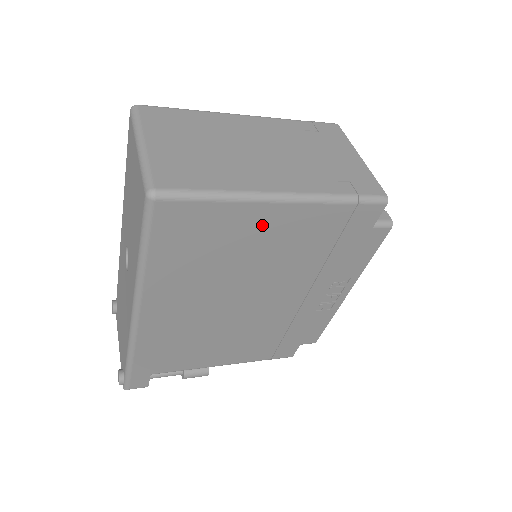
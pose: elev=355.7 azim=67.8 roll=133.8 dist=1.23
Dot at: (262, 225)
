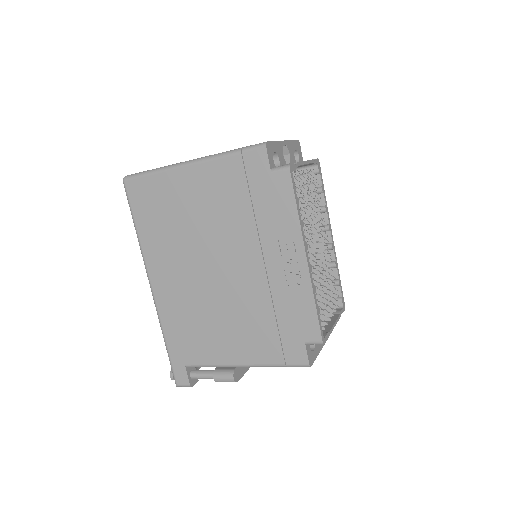
Dot at: (187, 187)
